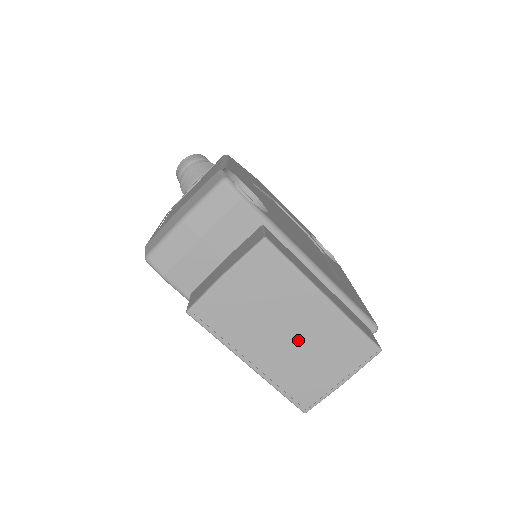
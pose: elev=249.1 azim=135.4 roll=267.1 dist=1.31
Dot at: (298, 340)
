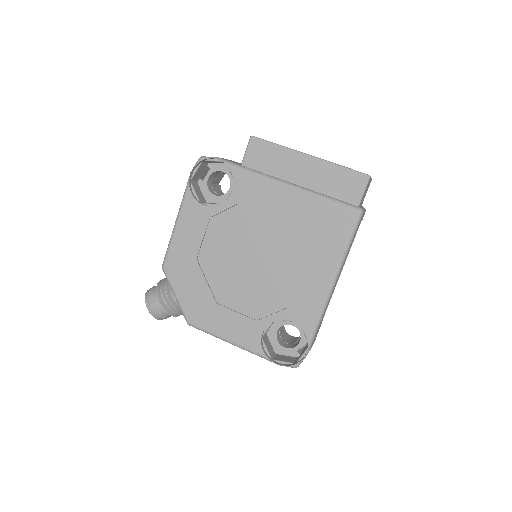
Dot at: occluded
